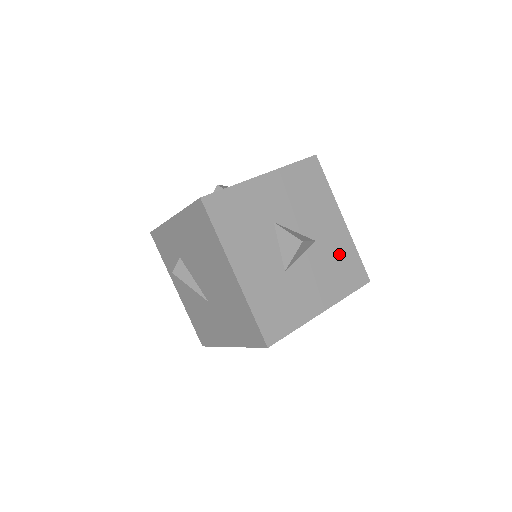
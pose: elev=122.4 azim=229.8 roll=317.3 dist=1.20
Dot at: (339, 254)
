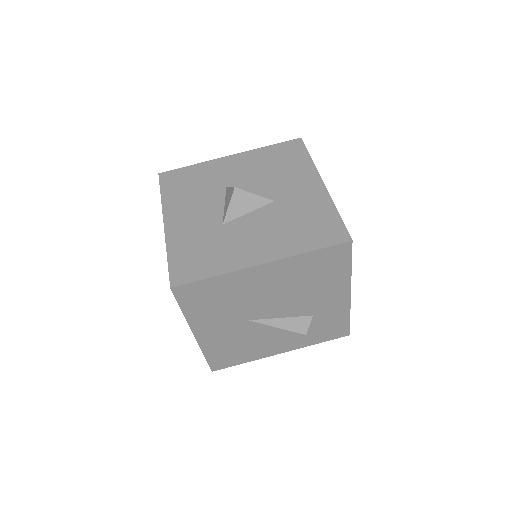
Dot at: (306, 213)
